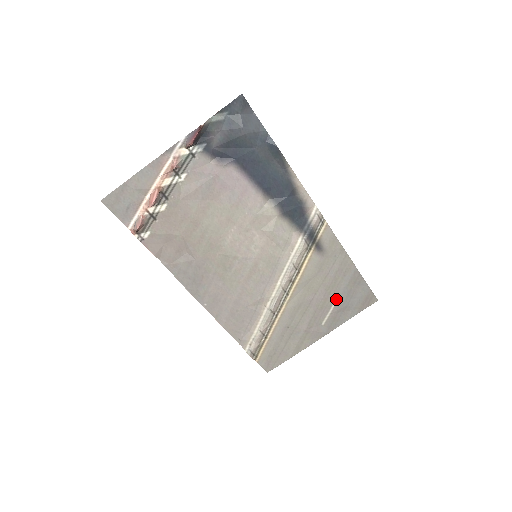
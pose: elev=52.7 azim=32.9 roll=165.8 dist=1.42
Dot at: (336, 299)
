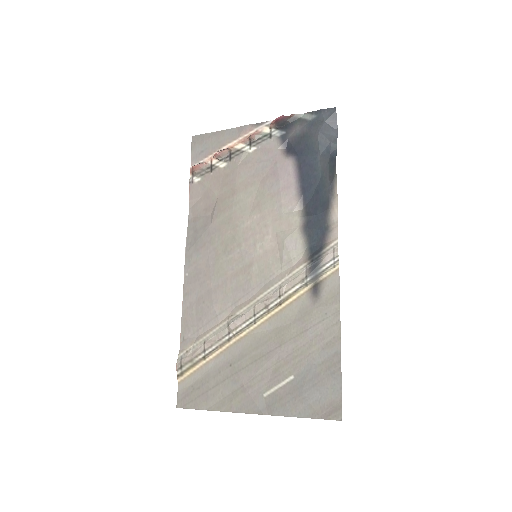
Dot at: (297, 373)
